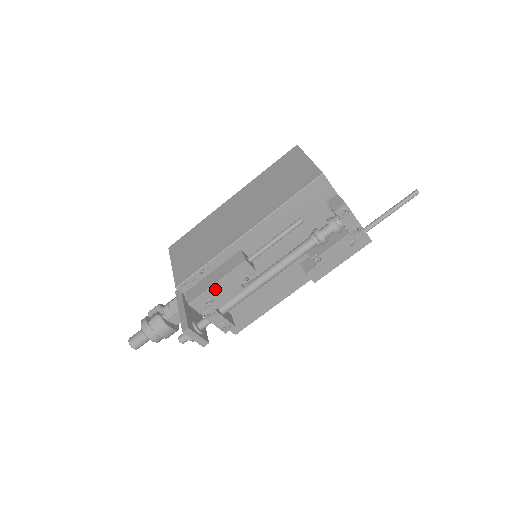
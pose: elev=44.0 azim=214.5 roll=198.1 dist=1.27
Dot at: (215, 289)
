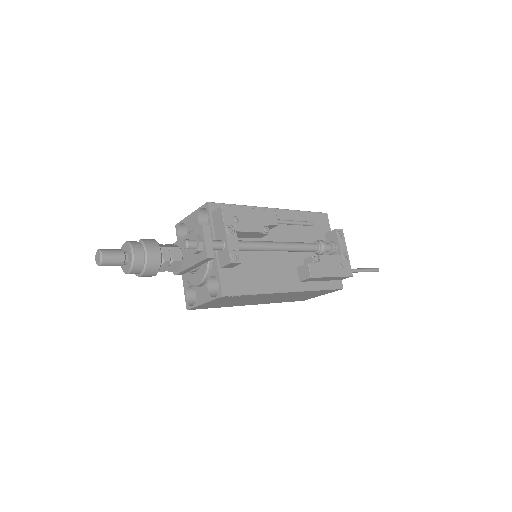
Dot at: (246, 213)
